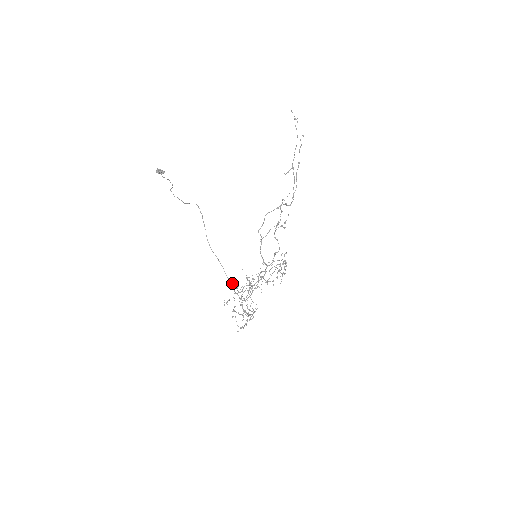
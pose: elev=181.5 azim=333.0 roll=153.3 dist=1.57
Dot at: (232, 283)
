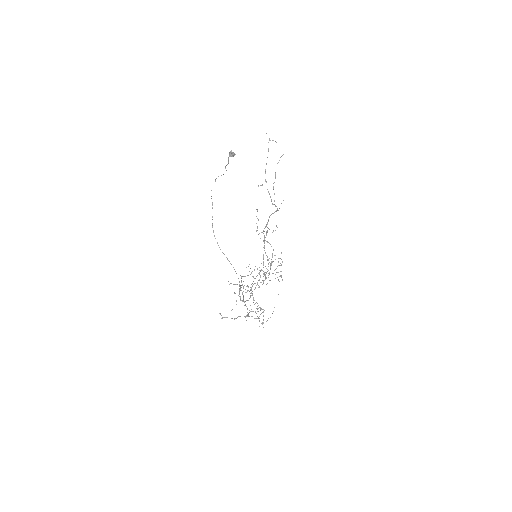
Dot at: occluded
